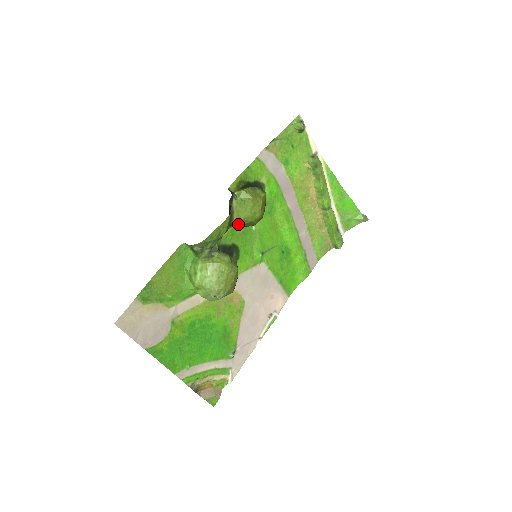
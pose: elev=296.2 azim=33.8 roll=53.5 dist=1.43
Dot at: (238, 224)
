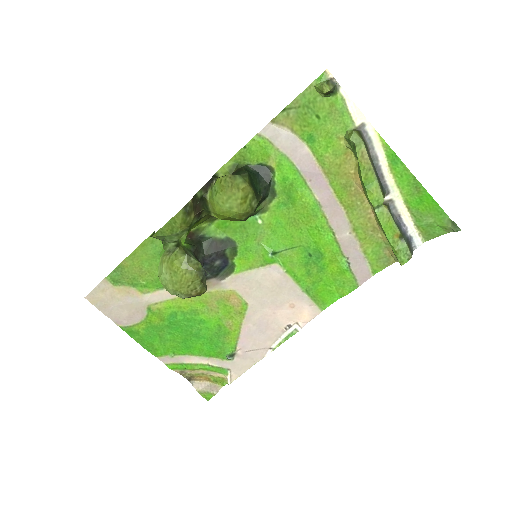
Dot at: (218, 217)
